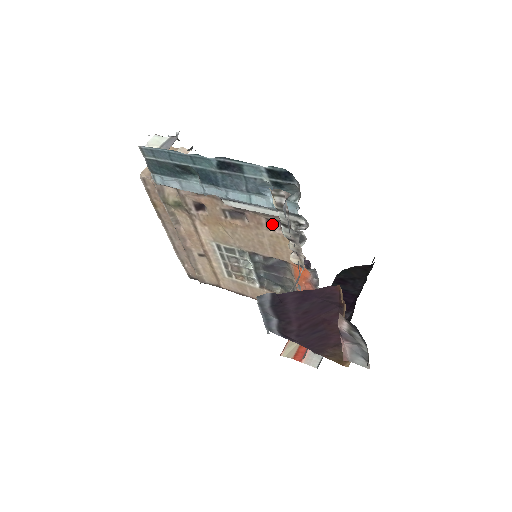
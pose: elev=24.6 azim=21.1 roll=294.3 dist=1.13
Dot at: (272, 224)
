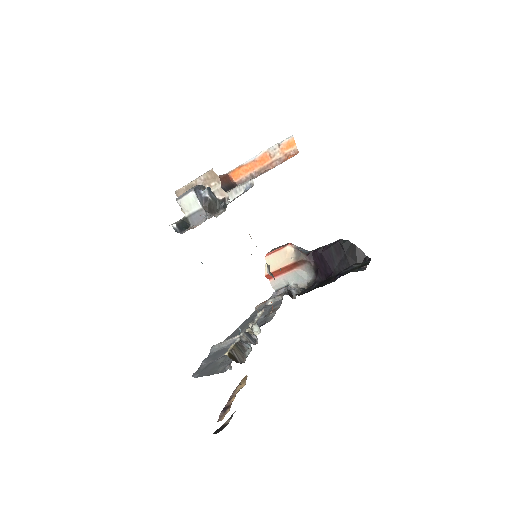
Dot at: occluded
